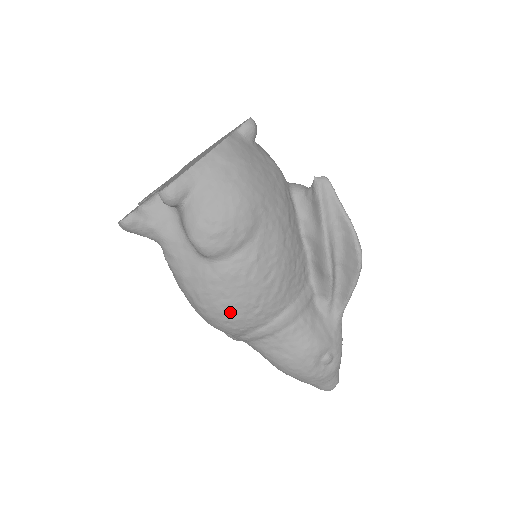
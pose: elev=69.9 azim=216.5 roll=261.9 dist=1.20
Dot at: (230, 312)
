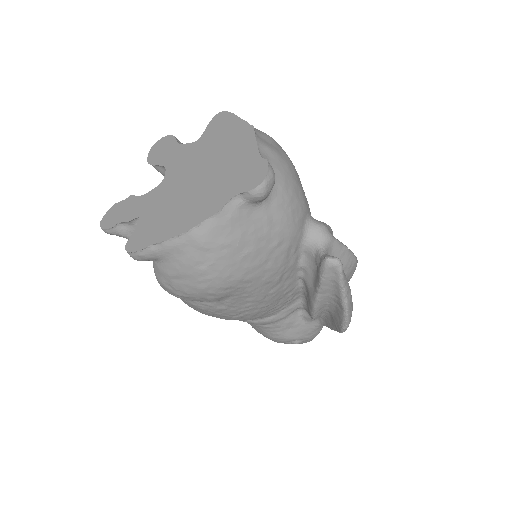
Dot at: occluded
